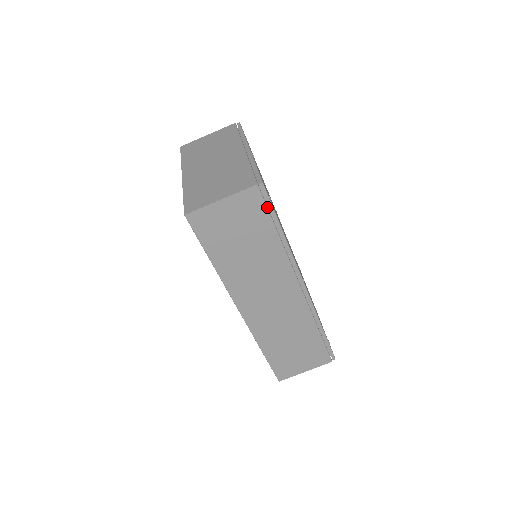
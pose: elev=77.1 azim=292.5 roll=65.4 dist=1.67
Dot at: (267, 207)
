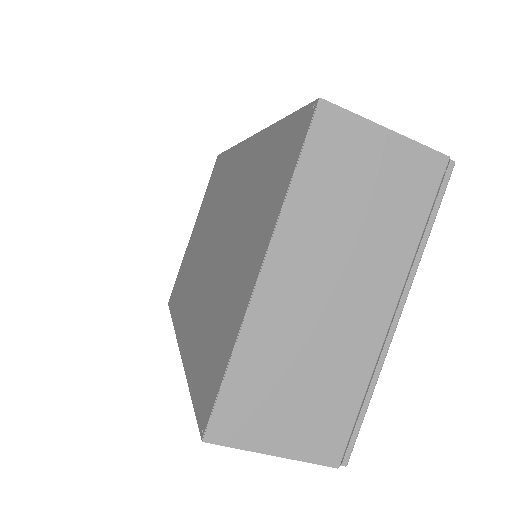
Dot at: occluded
